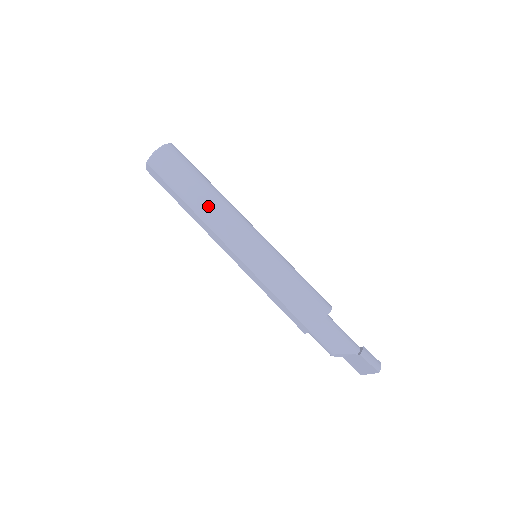
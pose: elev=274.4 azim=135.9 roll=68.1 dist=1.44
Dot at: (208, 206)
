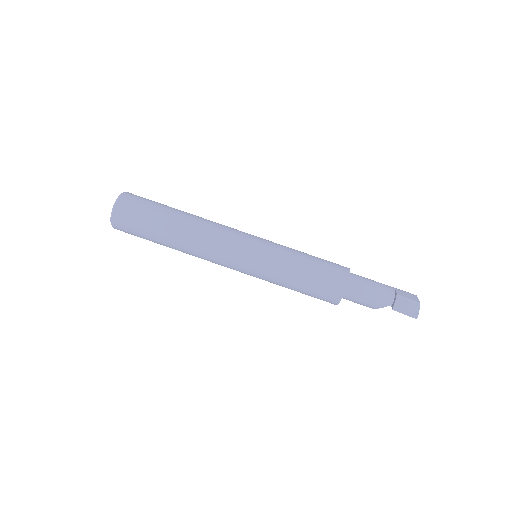
Dot at: (185, 248)
